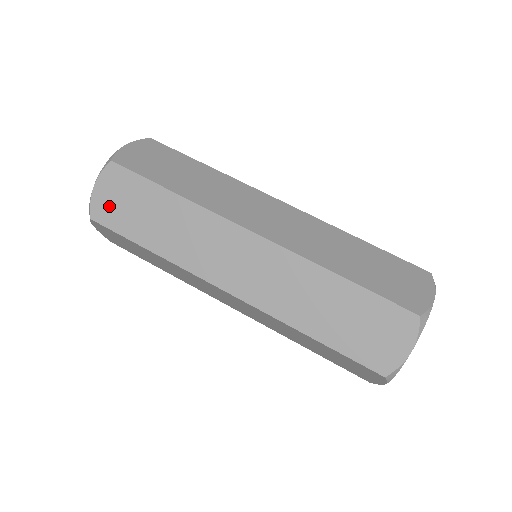
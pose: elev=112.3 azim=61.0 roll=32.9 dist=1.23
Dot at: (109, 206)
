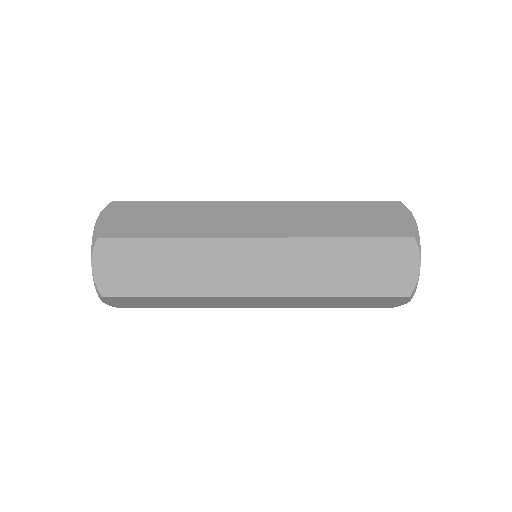
Dot at: (117, 224)
